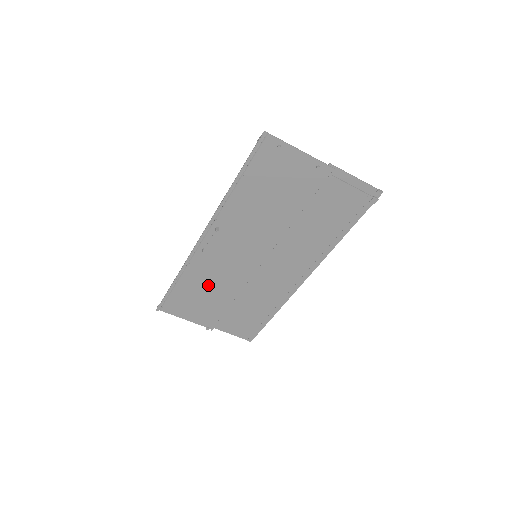
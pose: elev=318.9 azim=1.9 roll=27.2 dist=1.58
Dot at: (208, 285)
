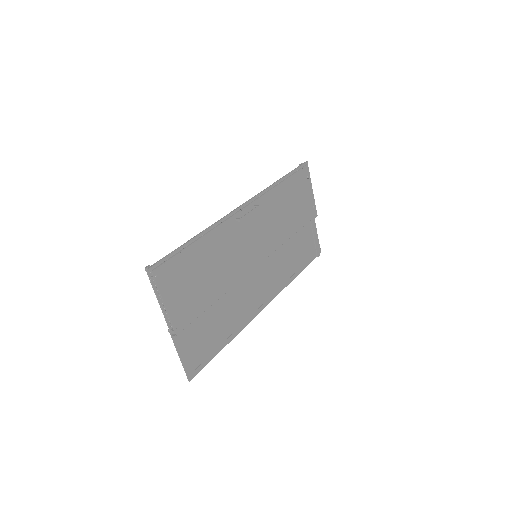
Dot at: (214, 264)
